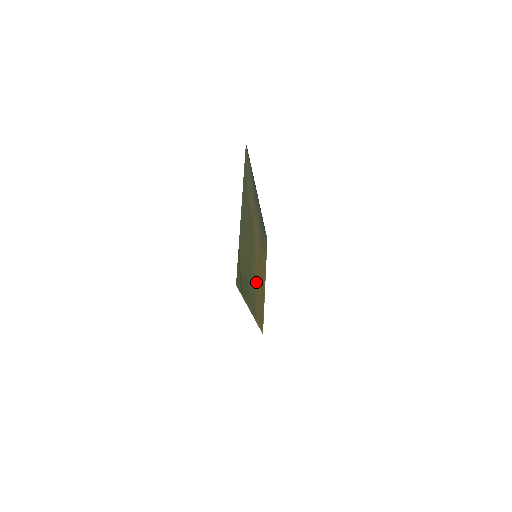
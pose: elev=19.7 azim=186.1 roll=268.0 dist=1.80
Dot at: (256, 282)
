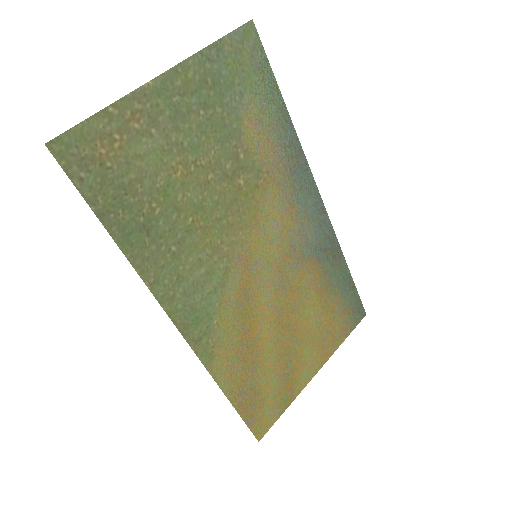
Dot at: (240, 301)
